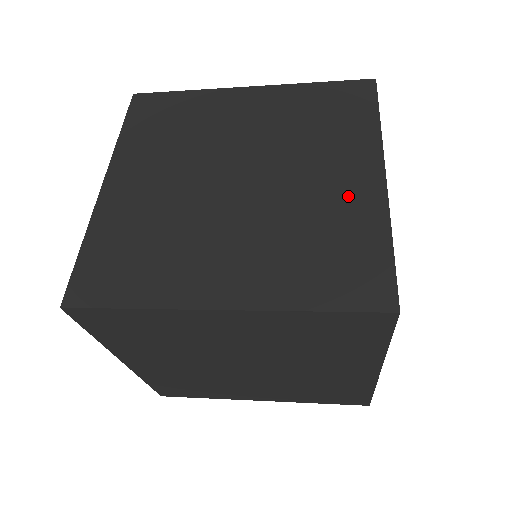
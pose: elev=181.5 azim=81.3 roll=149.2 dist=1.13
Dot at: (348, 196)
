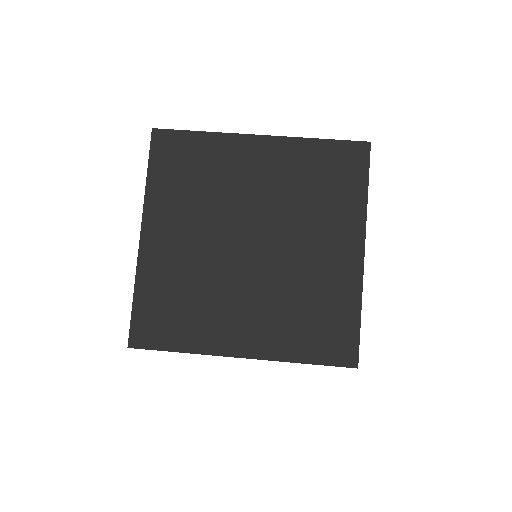
Dot at: (335, 270)
